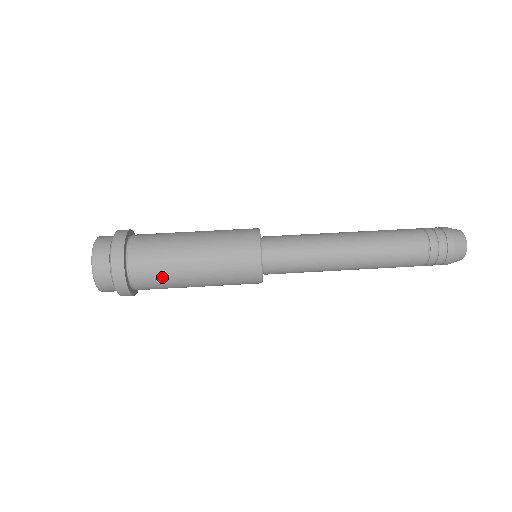
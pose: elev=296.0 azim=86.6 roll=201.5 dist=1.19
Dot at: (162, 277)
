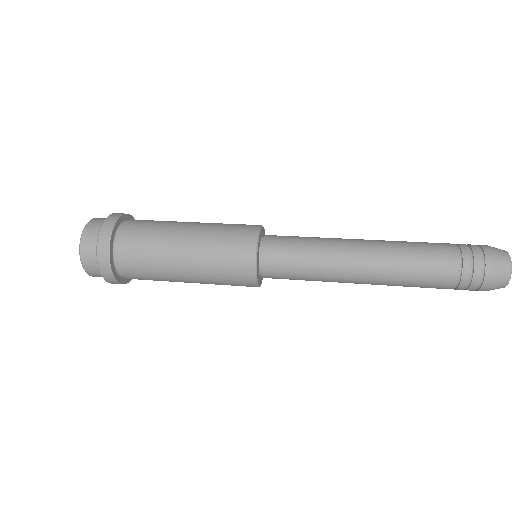
Dot at: (149, 267)
